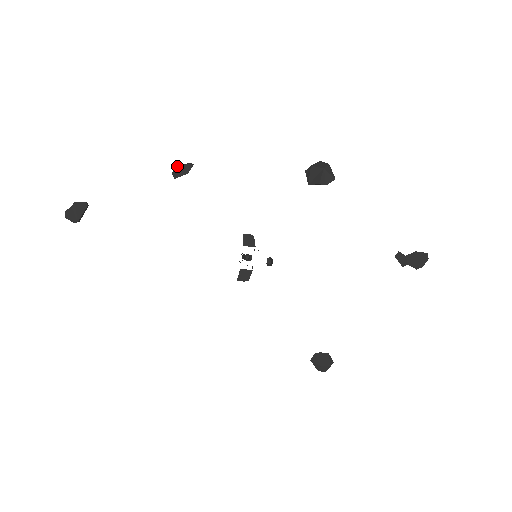
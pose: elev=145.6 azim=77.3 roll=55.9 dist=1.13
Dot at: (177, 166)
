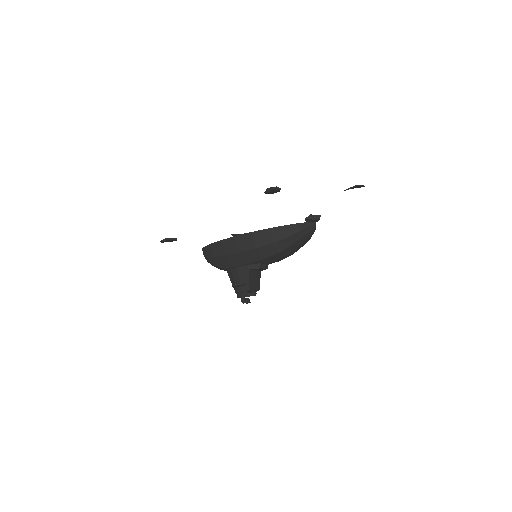
Dot at: (236, 235)
